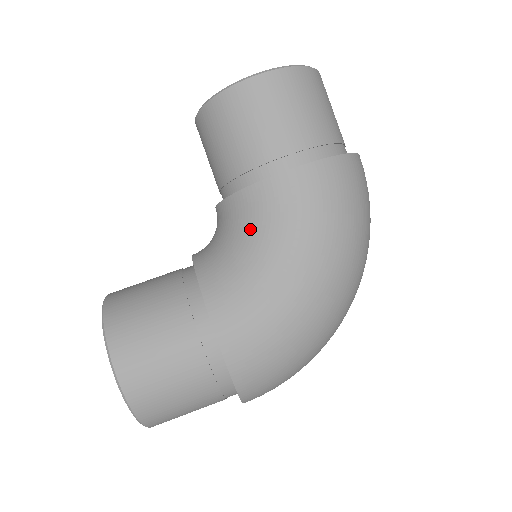
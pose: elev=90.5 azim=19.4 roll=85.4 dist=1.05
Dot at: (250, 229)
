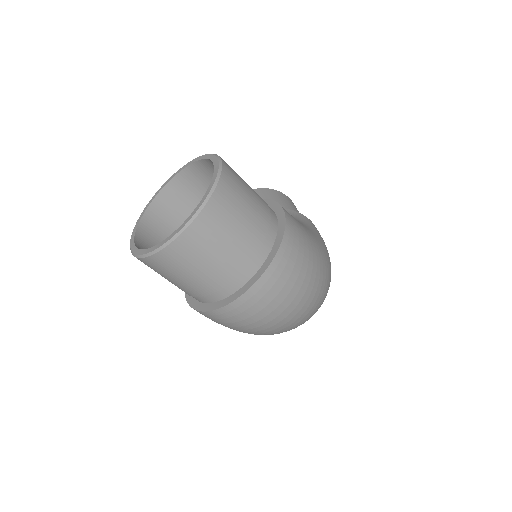
Dot at: occluded
